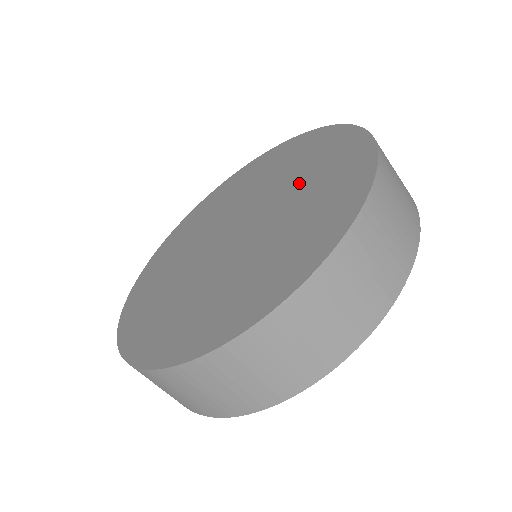
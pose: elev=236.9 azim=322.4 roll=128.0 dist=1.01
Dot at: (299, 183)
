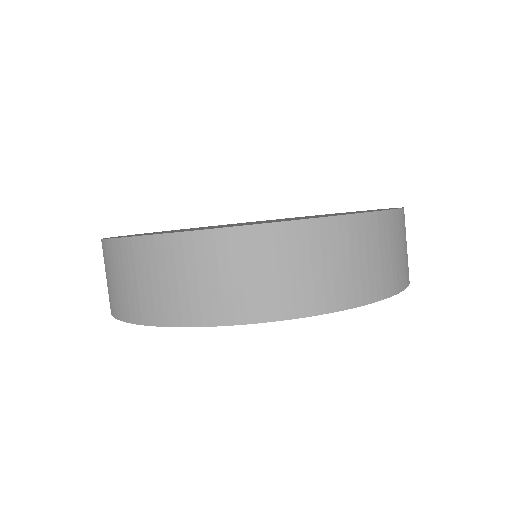
Dot at: occluded
